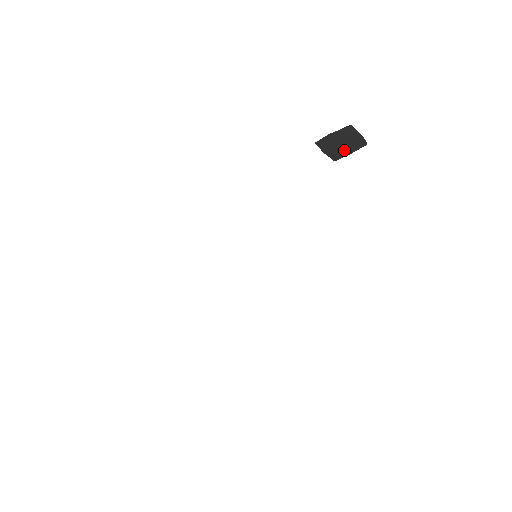
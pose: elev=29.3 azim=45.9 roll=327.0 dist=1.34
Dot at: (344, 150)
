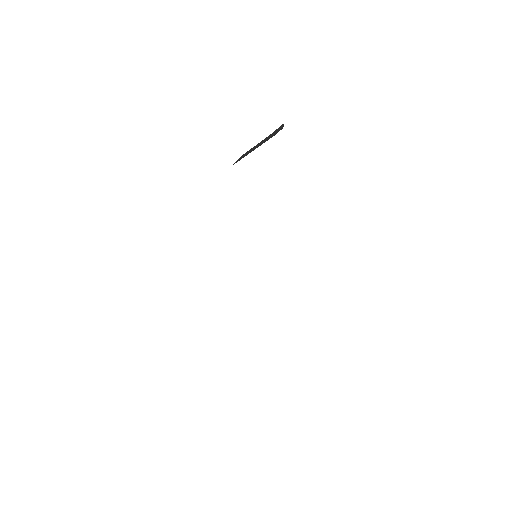
Dot at: (251, 151)
